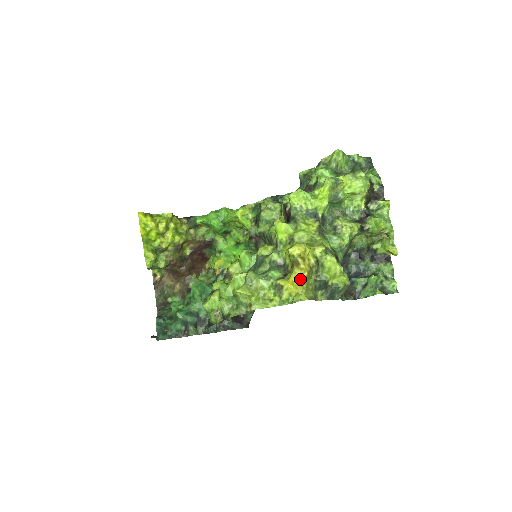
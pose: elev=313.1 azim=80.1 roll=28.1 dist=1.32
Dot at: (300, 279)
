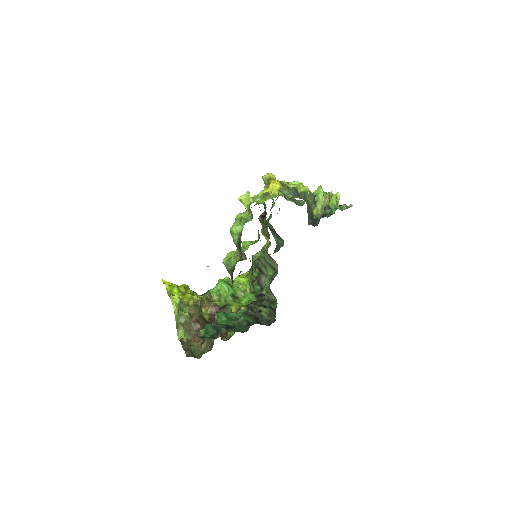
Dot at: (275, 181)
